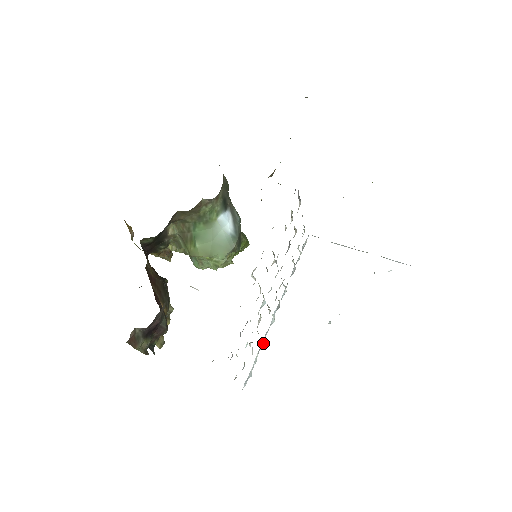
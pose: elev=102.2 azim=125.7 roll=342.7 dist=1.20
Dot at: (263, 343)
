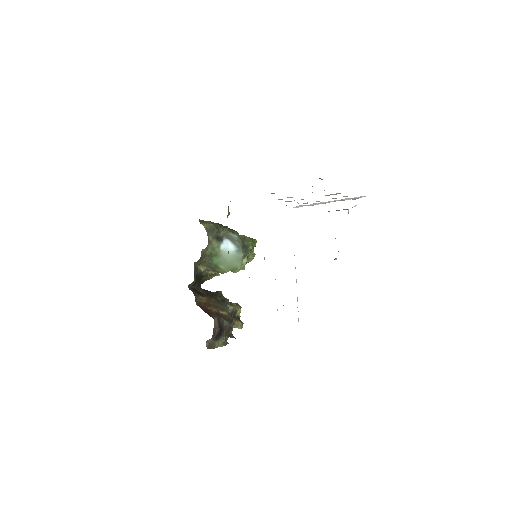
Dot at: (297, 297)
